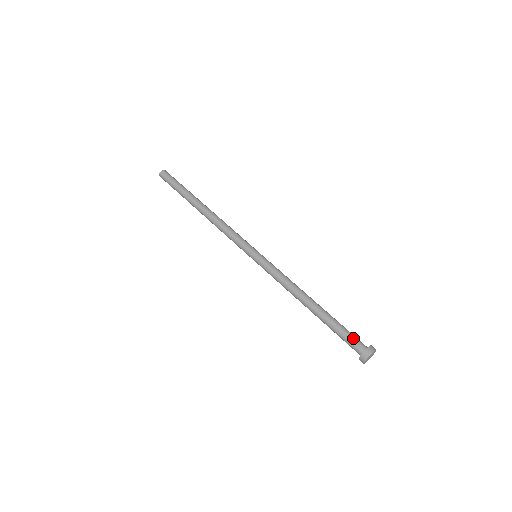
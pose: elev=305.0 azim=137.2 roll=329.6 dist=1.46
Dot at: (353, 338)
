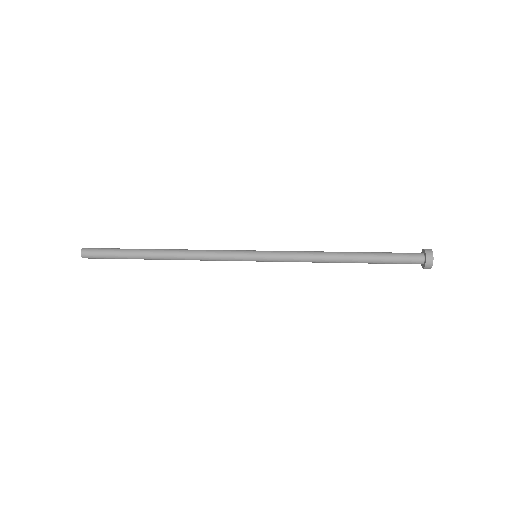
Dot at: occluded
